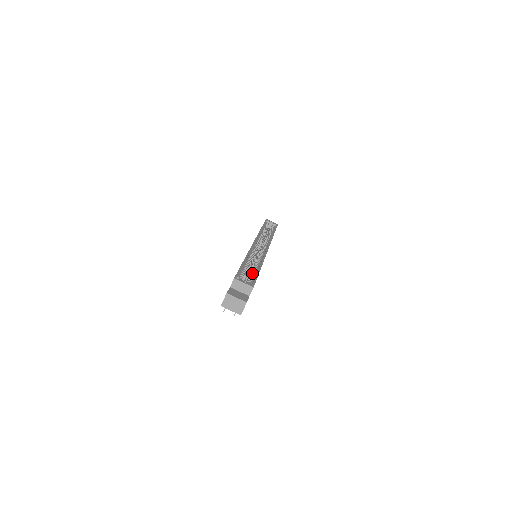
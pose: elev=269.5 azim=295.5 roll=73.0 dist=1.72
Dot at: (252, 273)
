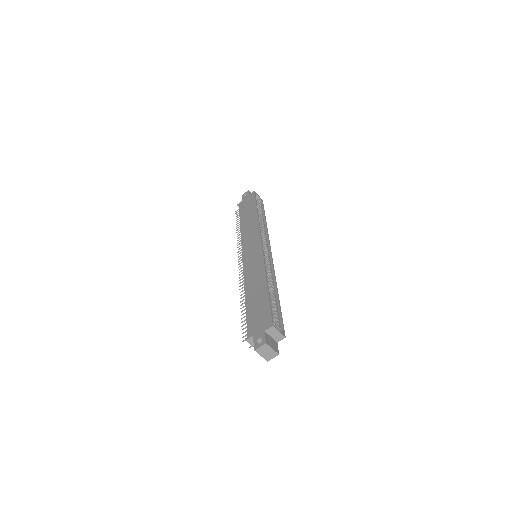
Dot at: (276, 307)
